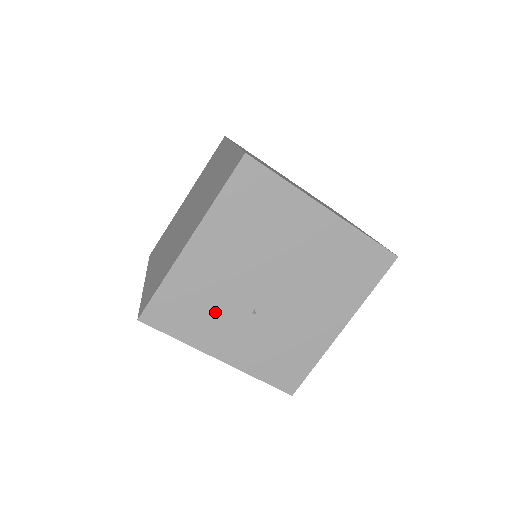
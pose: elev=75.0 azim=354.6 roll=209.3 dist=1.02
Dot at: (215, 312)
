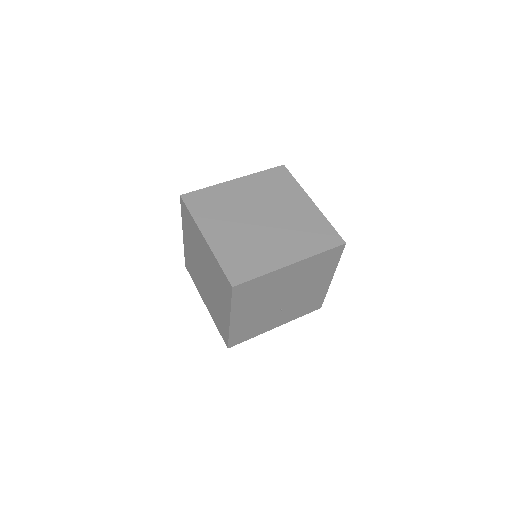
Dot at: (262, 322)
